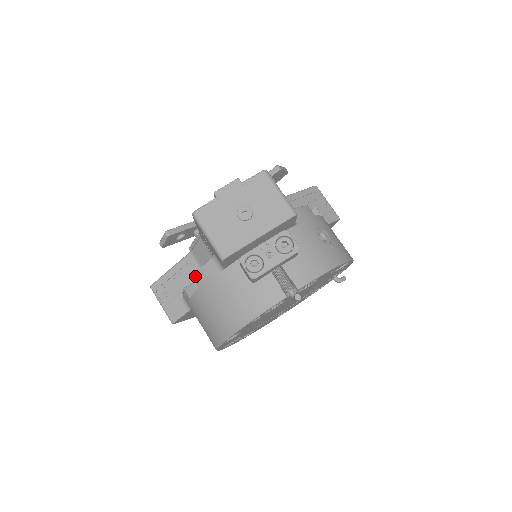
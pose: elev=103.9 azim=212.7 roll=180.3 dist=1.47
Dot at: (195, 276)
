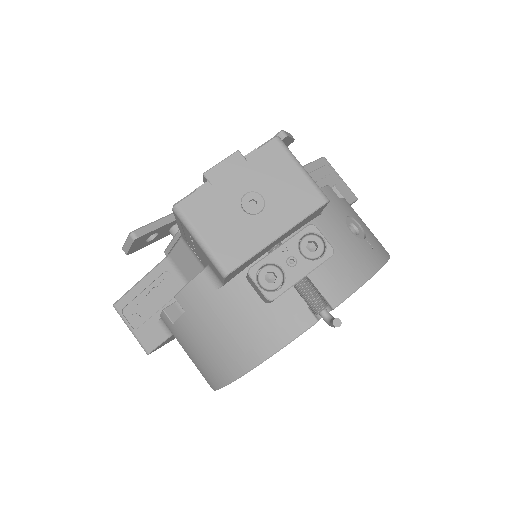
Dot at: (179, 295)
